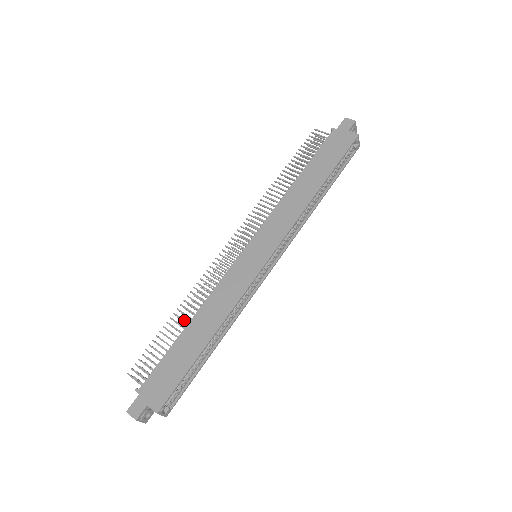
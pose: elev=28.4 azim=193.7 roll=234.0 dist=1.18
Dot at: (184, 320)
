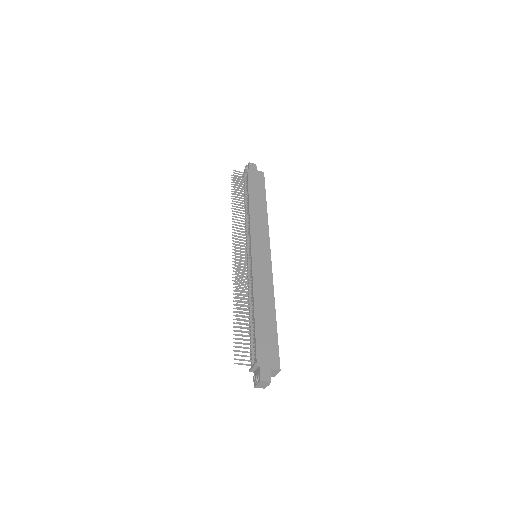
Dot at: (247, 309)
